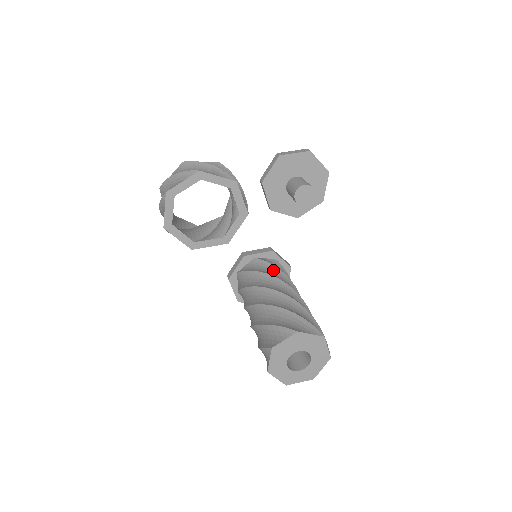
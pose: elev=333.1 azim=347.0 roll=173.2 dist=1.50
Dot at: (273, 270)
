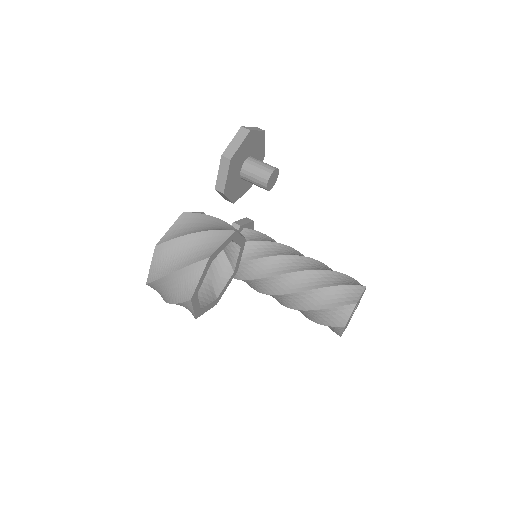
Dot at: (261, 247)
